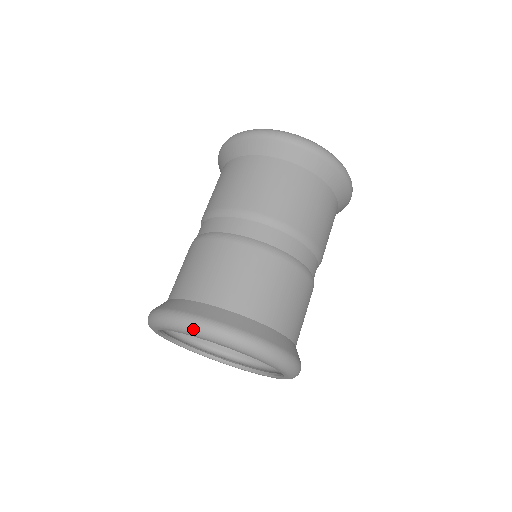
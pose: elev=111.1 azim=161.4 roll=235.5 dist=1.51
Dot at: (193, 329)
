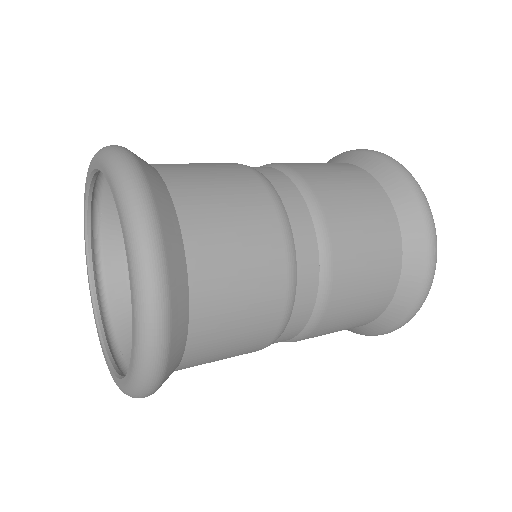
Dot at: occluded
